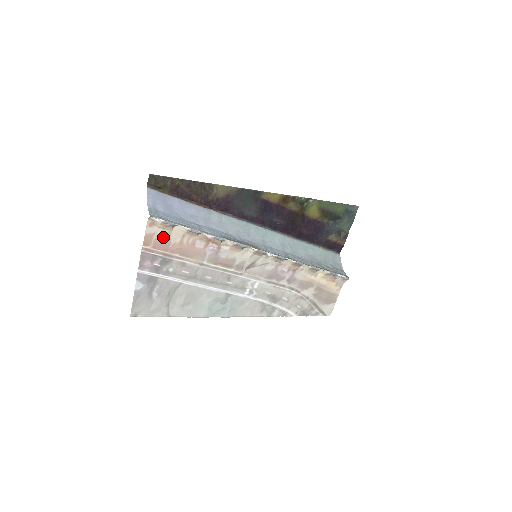
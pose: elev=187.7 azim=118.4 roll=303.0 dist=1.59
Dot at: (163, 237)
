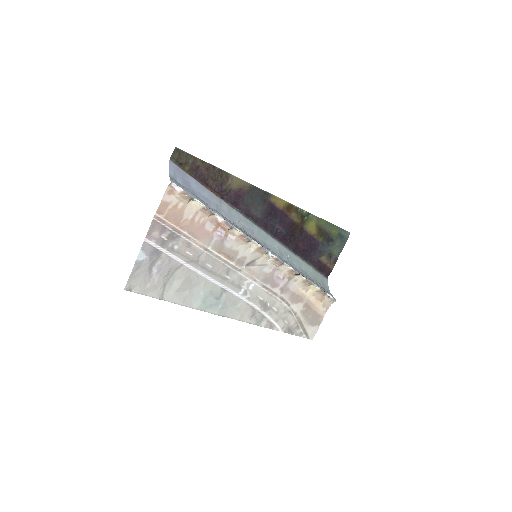
Dot at: (177, 209)
